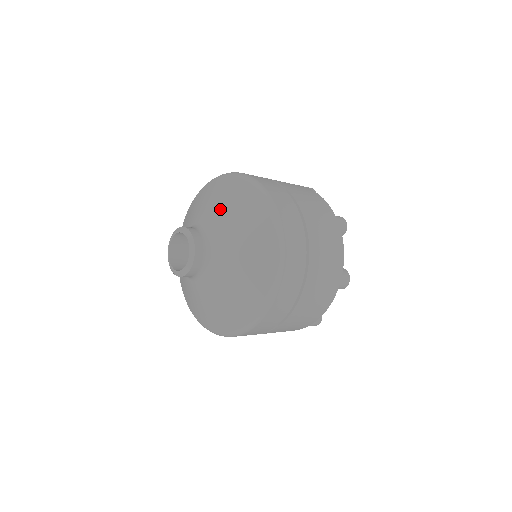
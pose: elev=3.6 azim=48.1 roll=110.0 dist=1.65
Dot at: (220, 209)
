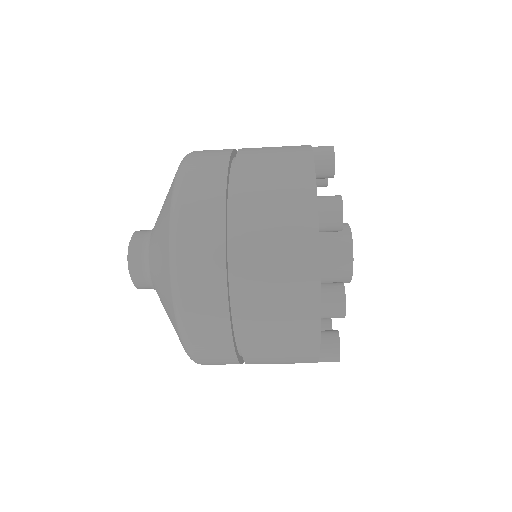
Dot at: occluded
